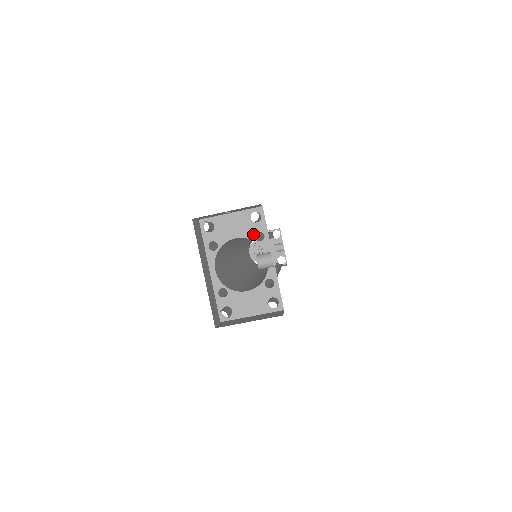
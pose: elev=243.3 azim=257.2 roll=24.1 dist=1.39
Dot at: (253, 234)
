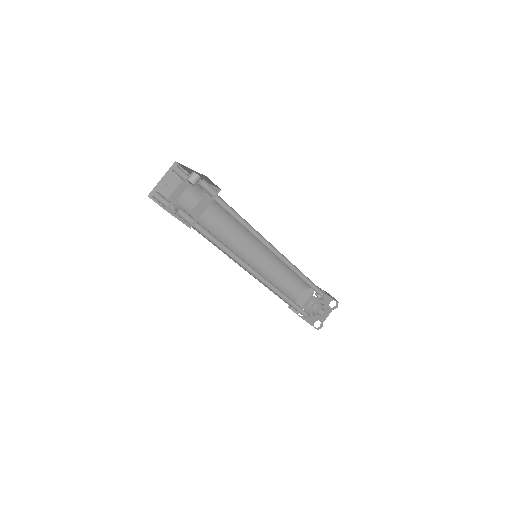
Dot at: (189, 185)
